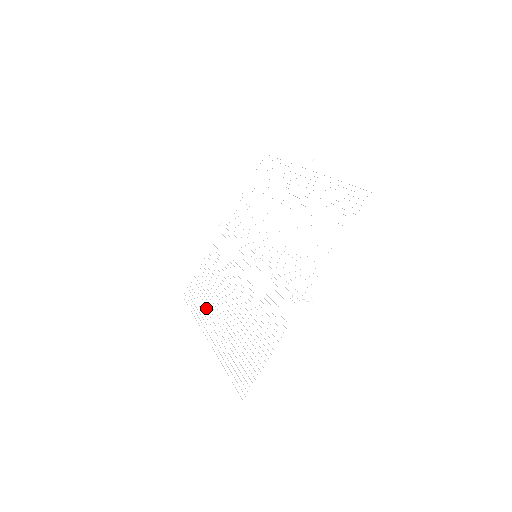
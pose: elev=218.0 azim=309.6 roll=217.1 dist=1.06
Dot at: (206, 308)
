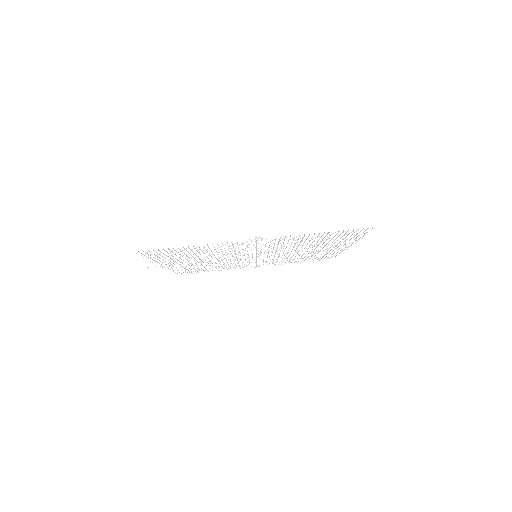
Dot at: occluded
